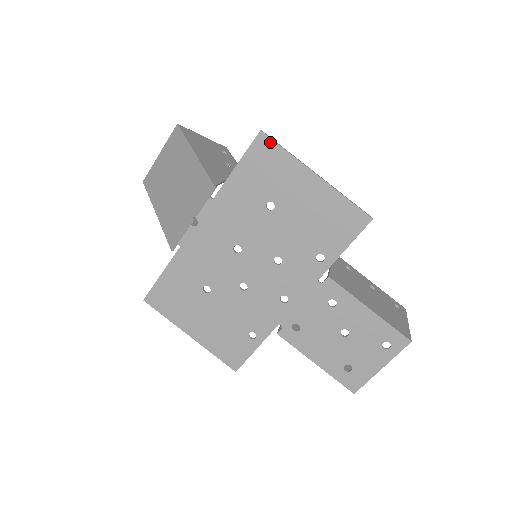
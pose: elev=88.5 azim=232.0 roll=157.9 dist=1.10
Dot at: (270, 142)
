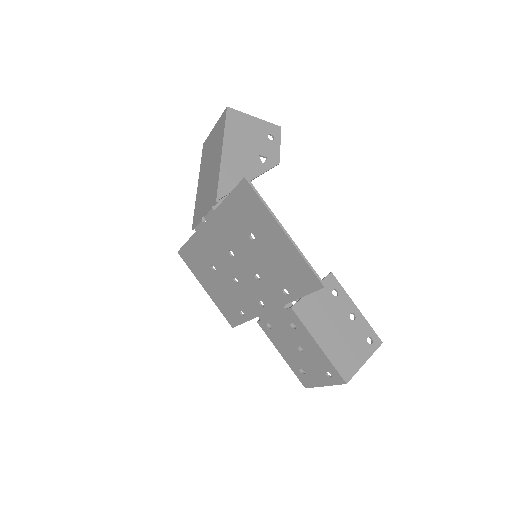
Dot at: (251, 190)
